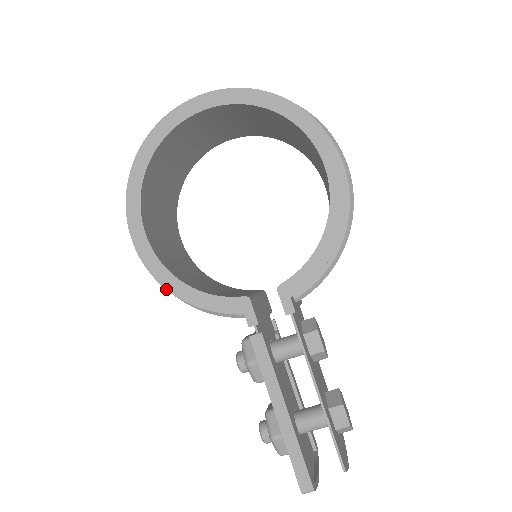
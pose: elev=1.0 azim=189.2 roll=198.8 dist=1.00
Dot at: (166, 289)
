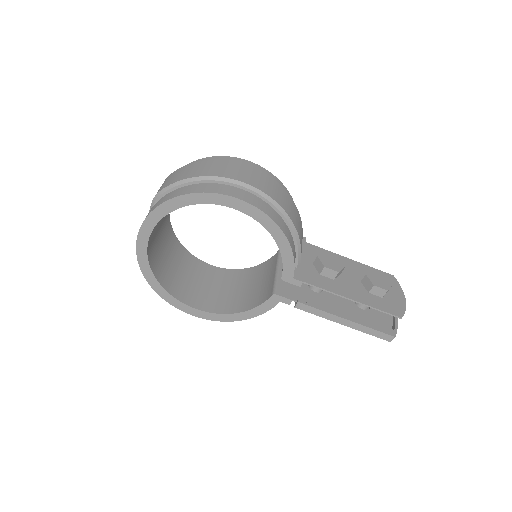
Dot at: occluded
